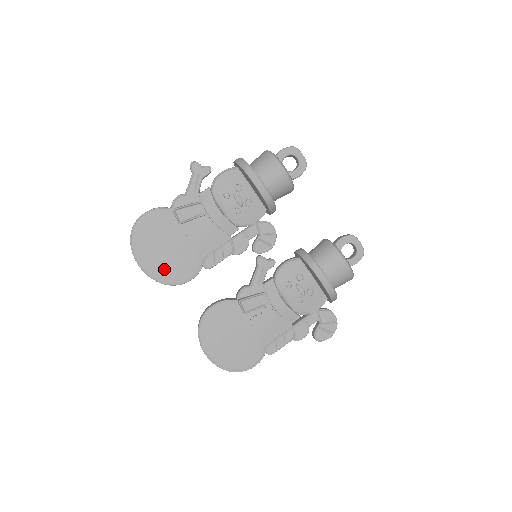
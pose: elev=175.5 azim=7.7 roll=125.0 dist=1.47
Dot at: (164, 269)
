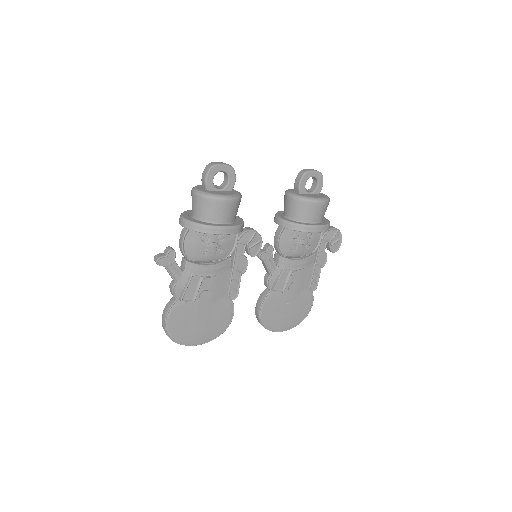
Dot at: (212, 330)
